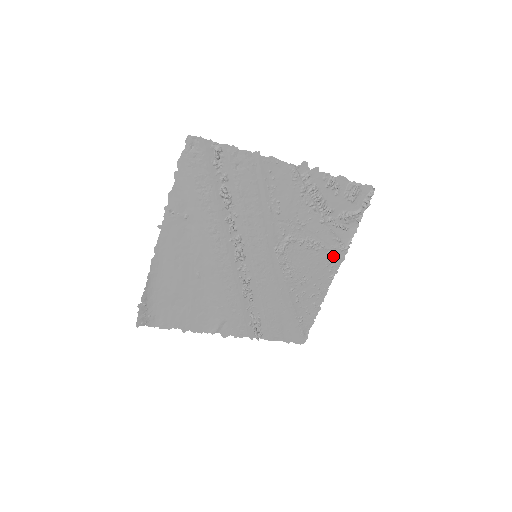
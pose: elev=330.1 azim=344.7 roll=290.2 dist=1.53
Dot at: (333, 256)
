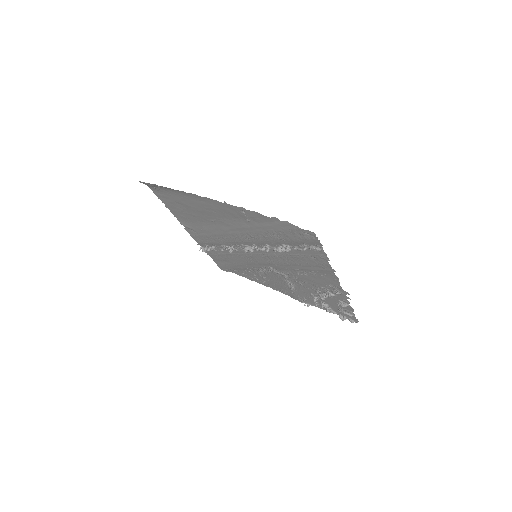
Dot at: (292, 294)
